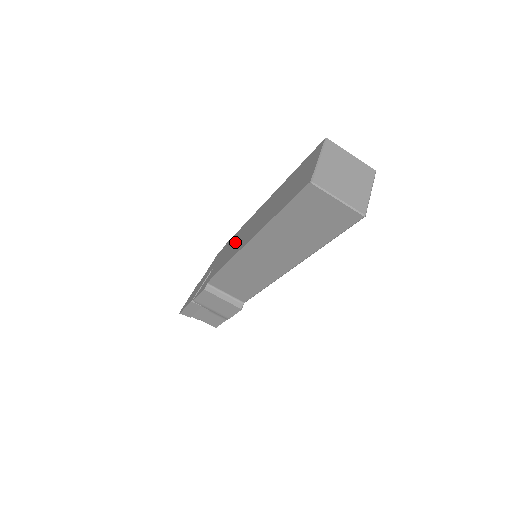
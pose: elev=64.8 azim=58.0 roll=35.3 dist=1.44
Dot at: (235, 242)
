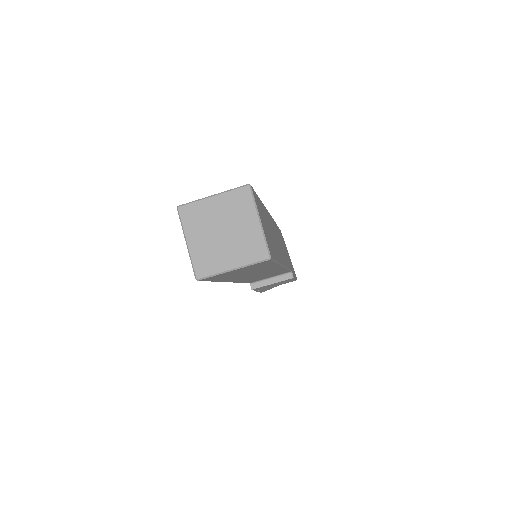
Dot at: occluded
